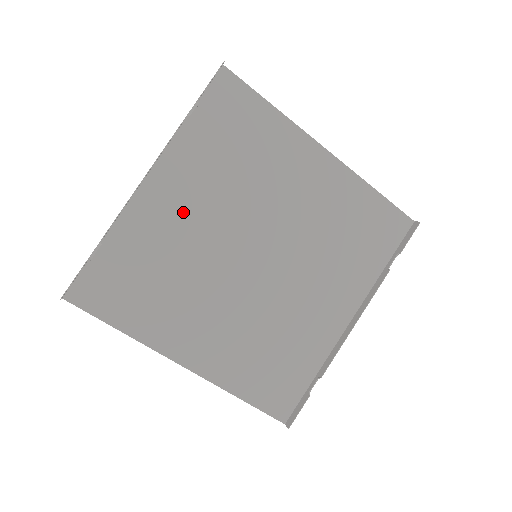
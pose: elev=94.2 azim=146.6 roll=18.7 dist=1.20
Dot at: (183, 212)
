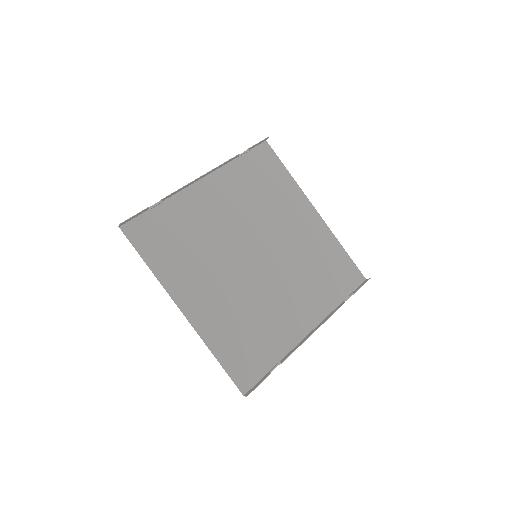
Dot at: (217, 208)
